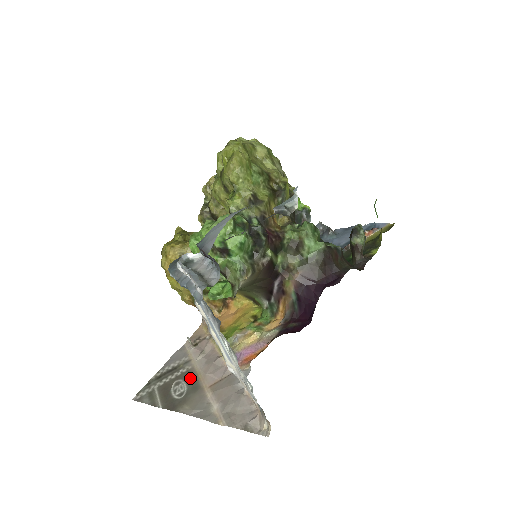
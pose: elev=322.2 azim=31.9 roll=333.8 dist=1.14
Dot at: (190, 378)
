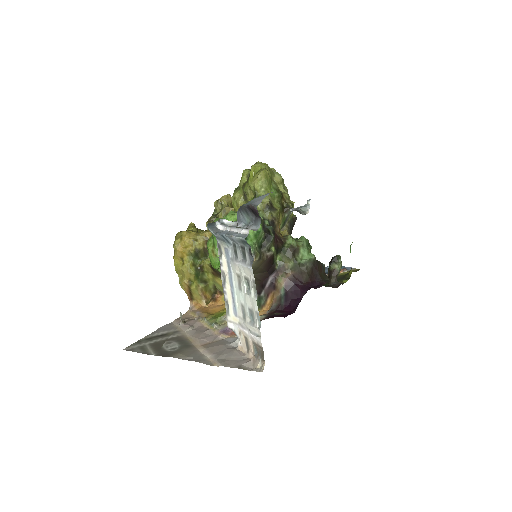
Dot at: (181, 340)
